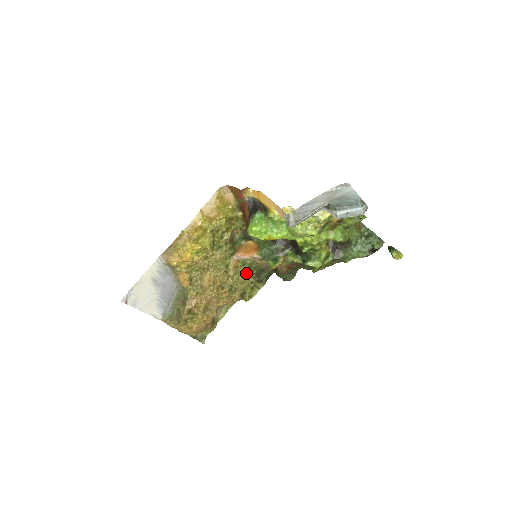
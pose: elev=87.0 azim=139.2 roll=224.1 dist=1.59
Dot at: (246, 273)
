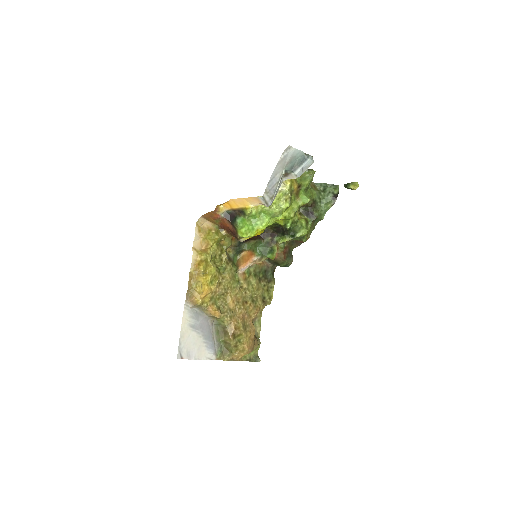
Dot at: (256, 280)
